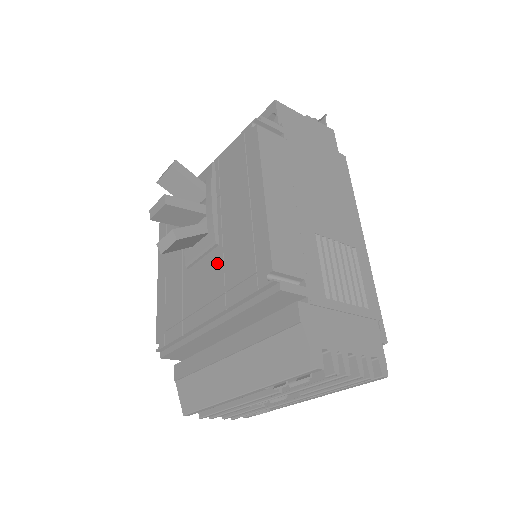
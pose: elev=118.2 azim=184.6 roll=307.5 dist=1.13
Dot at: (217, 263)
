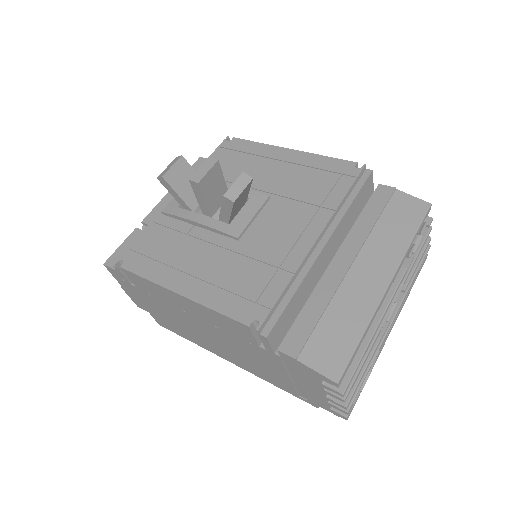
Dot at: (284, 205)
